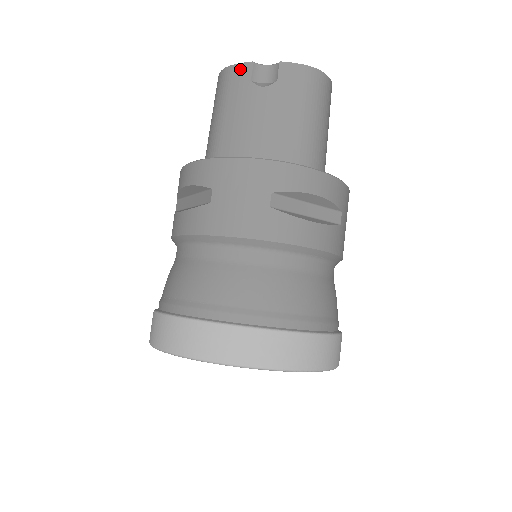
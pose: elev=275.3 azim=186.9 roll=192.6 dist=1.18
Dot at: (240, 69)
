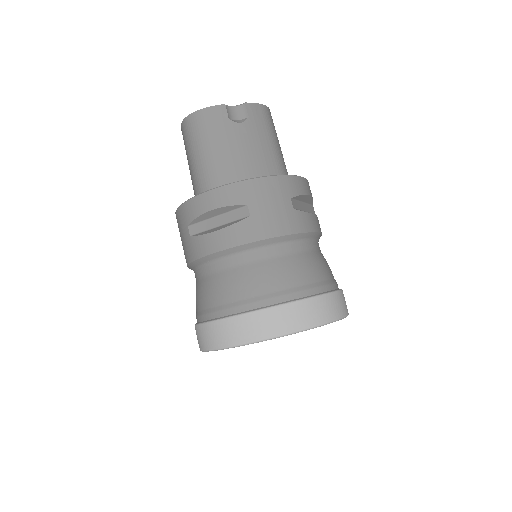
Dot at: (215, 111)
